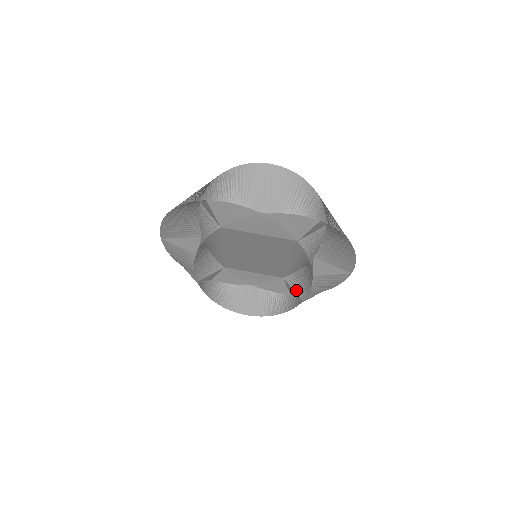
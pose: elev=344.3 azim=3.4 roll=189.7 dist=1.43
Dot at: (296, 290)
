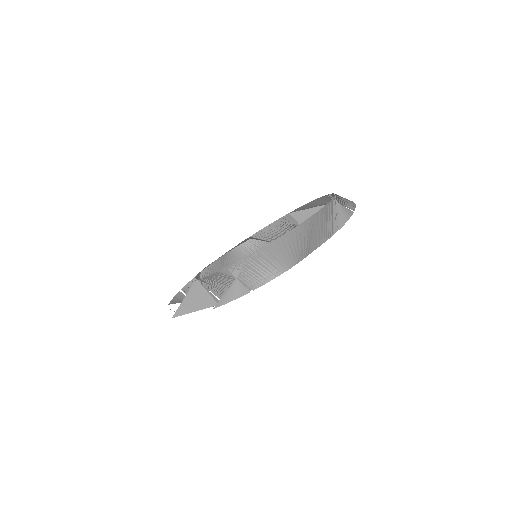
Dot at: (272, 241)
